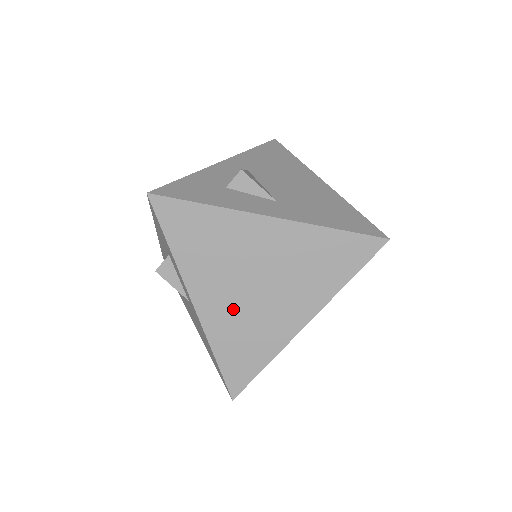
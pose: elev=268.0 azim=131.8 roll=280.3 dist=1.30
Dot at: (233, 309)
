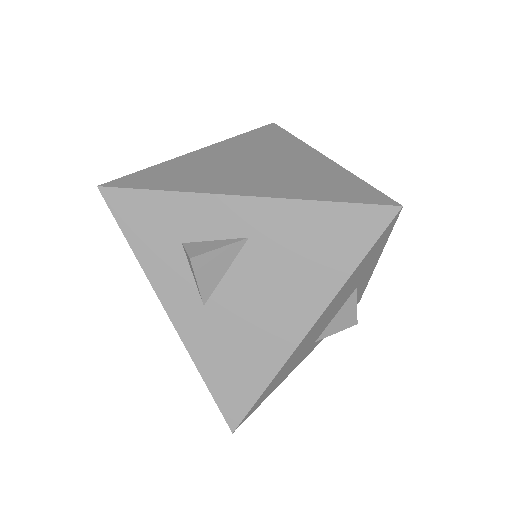
Dot at: occluded
